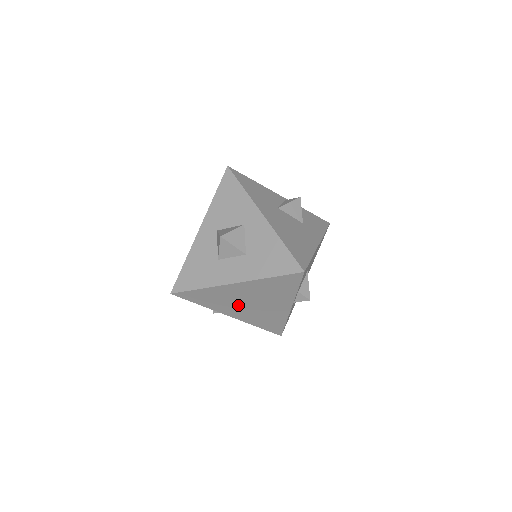
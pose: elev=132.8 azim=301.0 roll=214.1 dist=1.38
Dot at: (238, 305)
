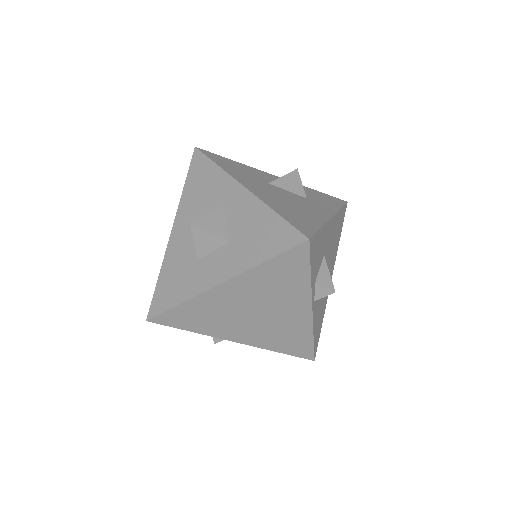
Dot at: (239, 320)
